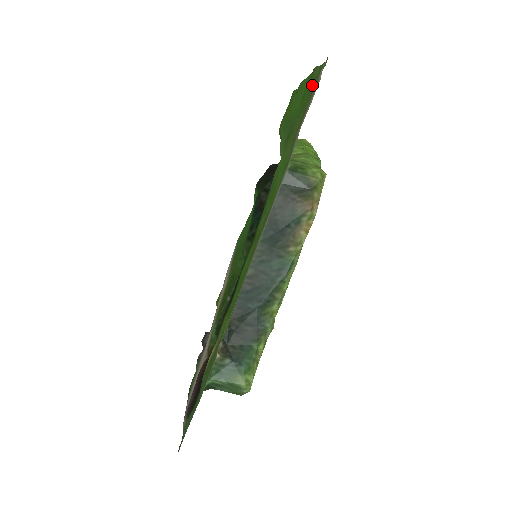
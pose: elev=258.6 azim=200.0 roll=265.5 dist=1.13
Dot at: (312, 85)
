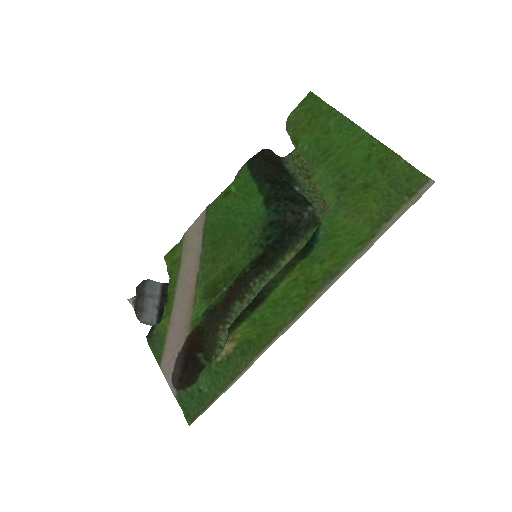
Dot at: (396, 176)
